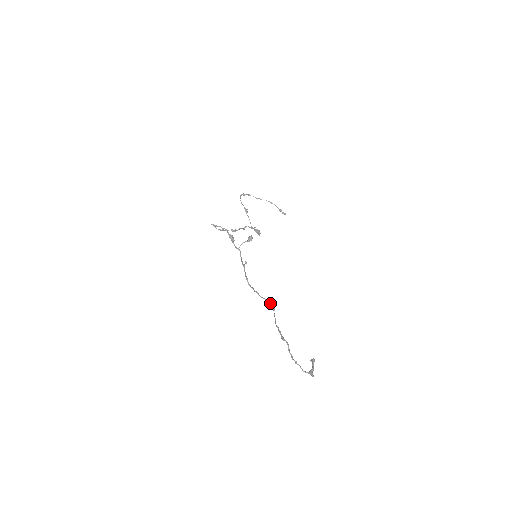
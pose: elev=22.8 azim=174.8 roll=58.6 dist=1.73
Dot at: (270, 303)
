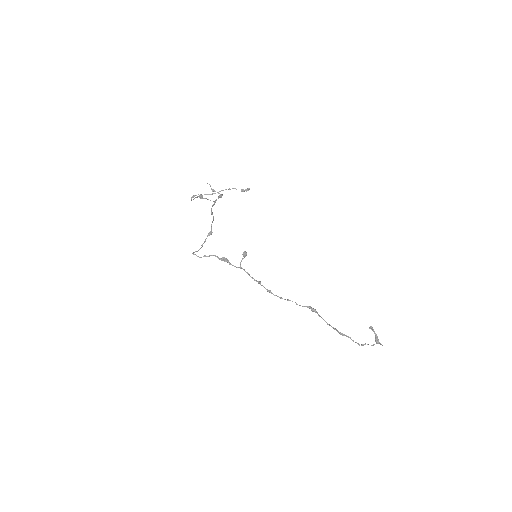
Dot at: occluded
